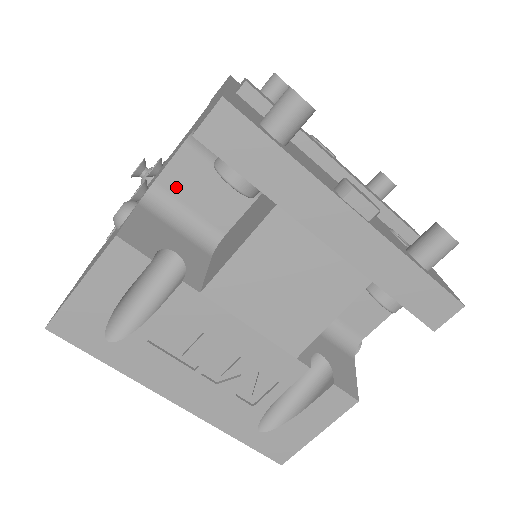
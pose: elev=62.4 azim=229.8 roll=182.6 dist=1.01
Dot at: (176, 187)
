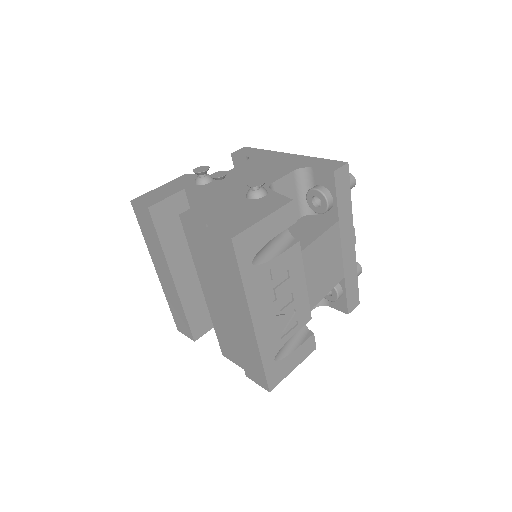
Dot at: (278, 192)
